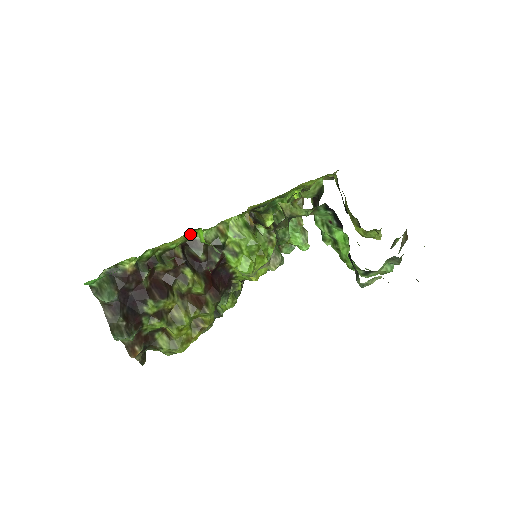
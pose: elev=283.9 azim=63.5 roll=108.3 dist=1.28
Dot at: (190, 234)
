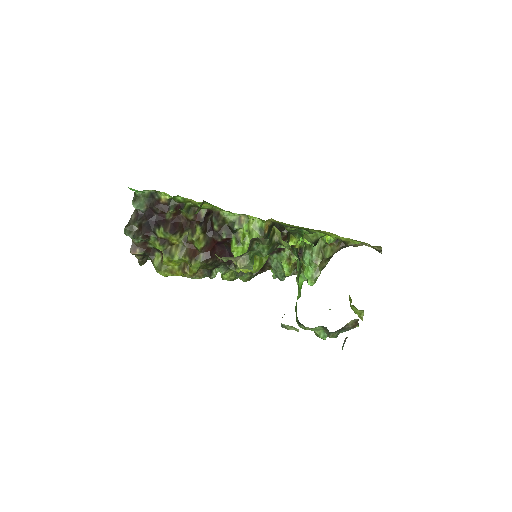
Dot at: occluded
